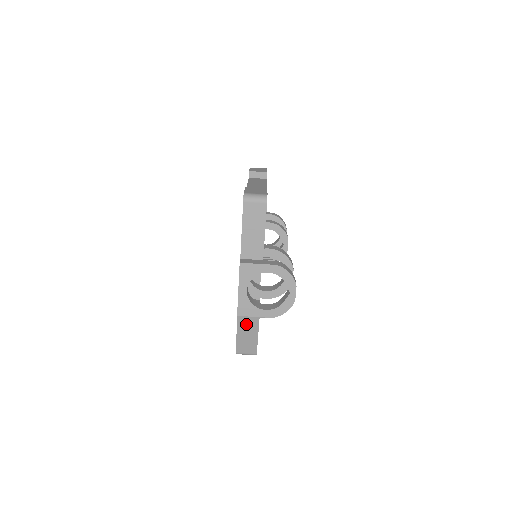
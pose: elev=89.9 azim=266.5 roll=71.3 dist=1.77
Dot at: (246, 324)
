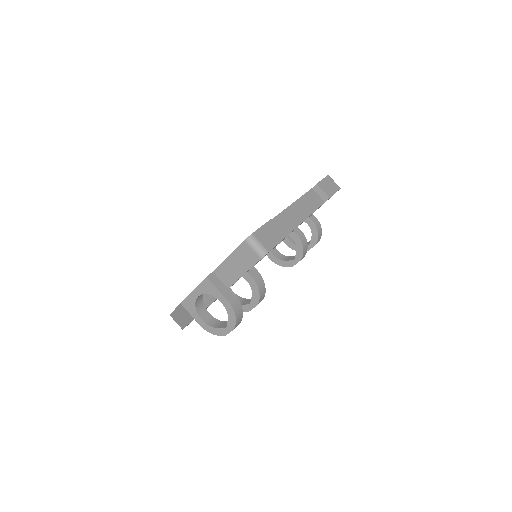
Dot at: (184, 312)
